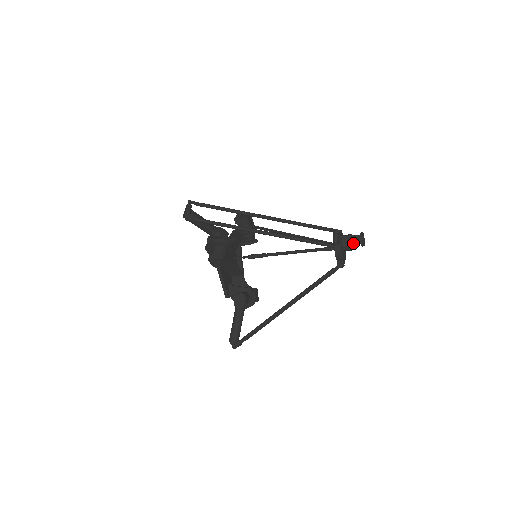
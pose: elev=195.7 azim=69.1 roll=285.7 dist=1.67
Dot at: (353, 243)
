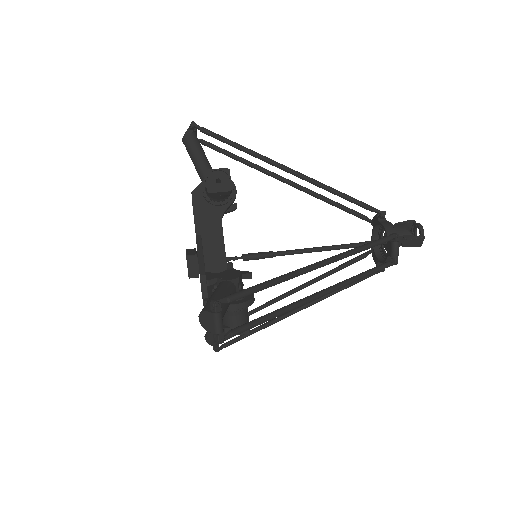
Dot at: (410, 246)
